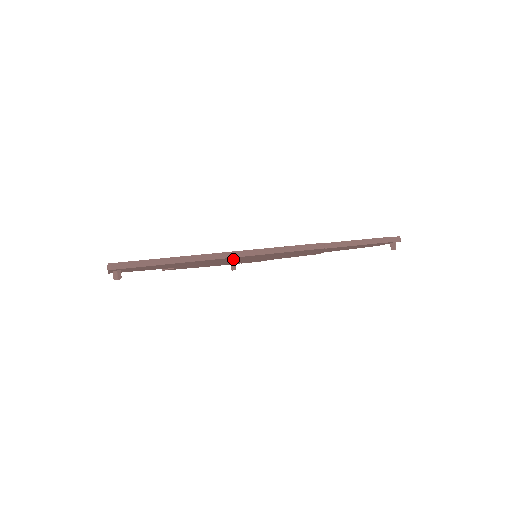
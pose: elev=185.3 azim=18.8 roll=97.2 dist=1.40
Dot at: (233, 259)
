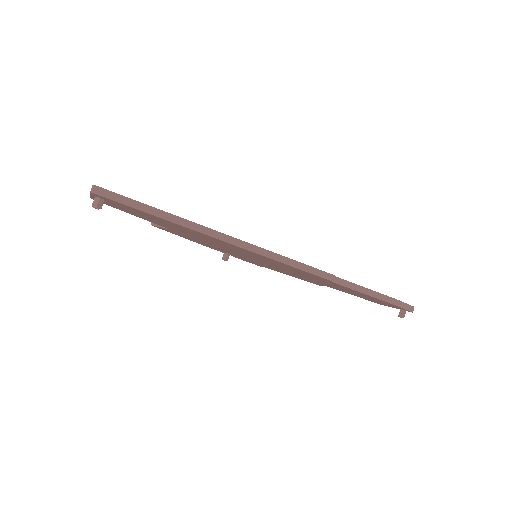
Dot at: (231, 247)
